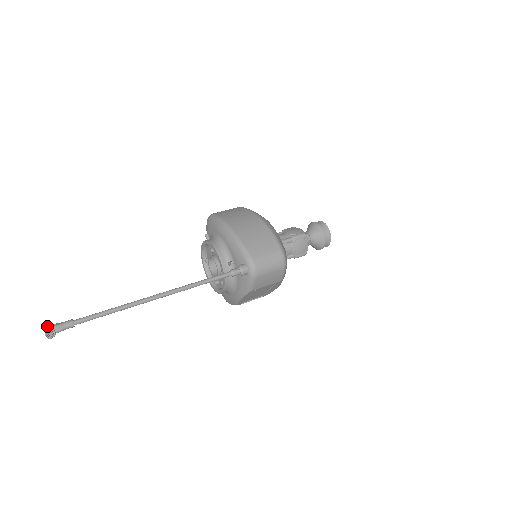
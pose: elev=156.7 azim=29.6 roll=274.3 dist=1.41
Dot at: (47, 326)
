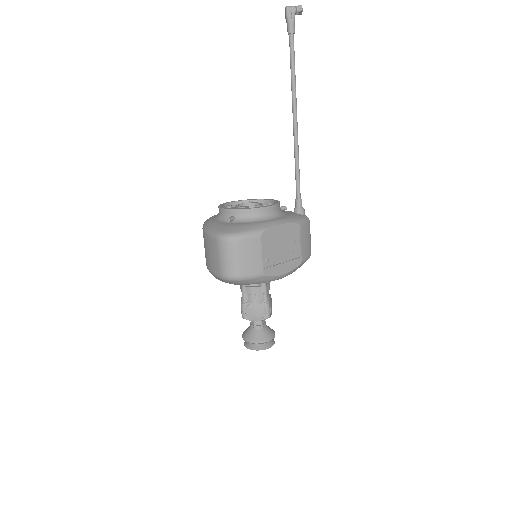
Dot at: (288, 11)
